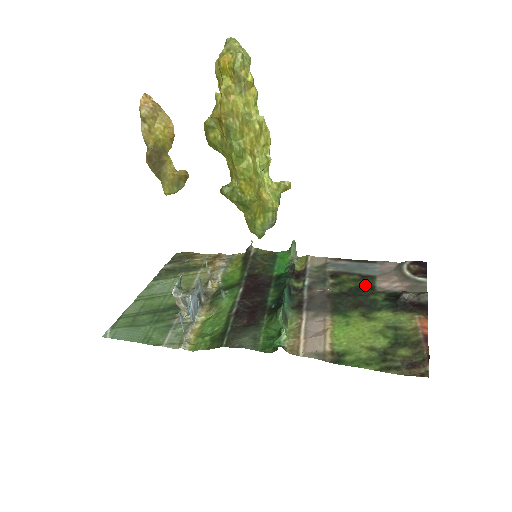
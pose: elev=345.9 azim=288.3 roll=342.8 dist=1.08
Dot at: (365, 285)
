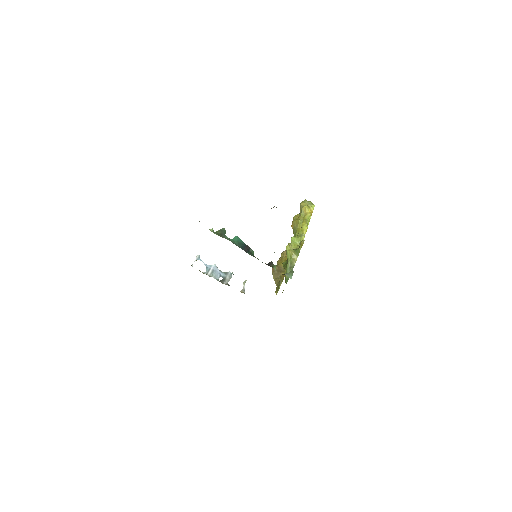
Dot at: occluded
